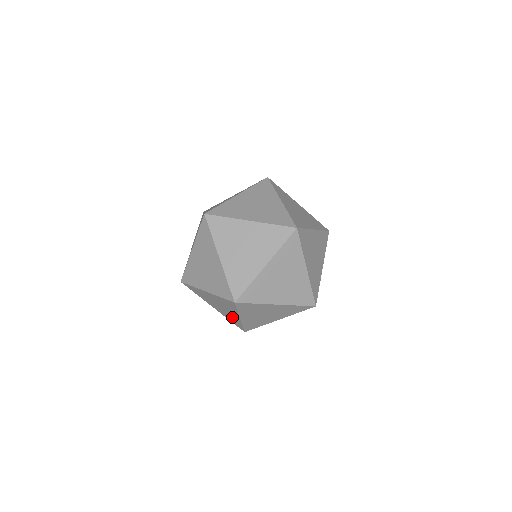
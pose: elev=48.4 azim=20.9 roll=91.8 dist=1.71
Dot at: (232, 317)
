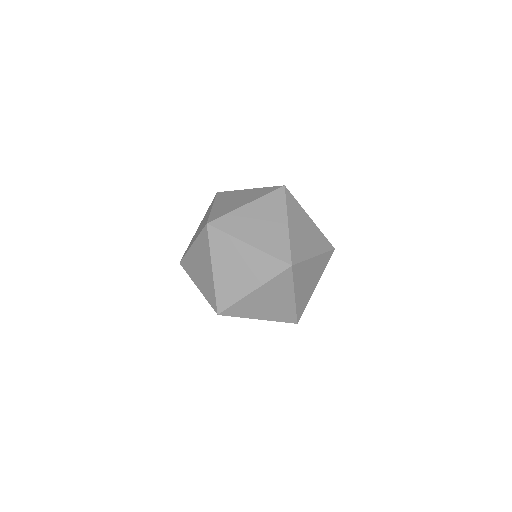
Dot at: occluded
